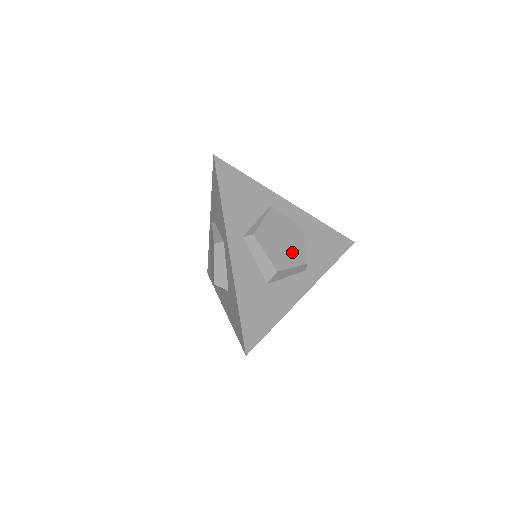
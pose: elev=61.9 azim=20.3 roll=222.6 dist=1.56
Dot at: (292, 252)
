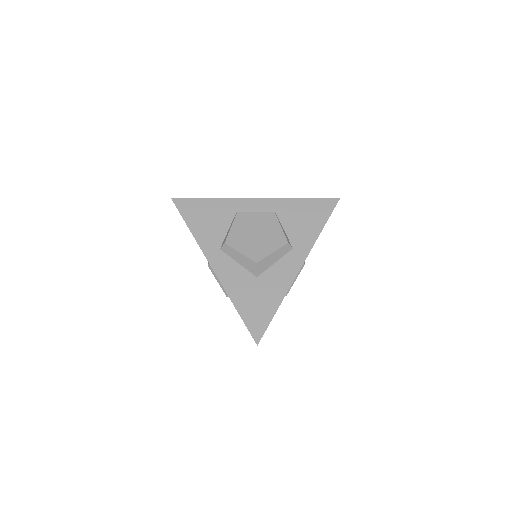
Dot at: (269, 240)
